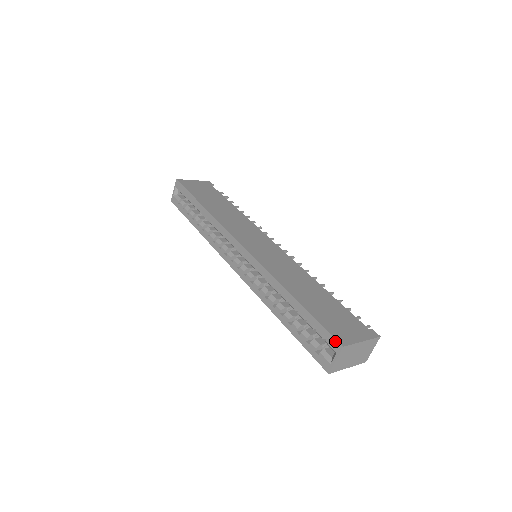
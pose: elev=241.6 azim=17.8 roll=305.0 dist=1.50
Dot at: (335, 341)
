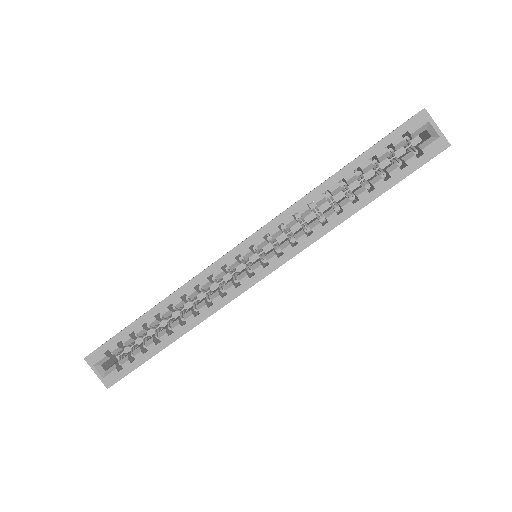
Dot at: (415, 118)
